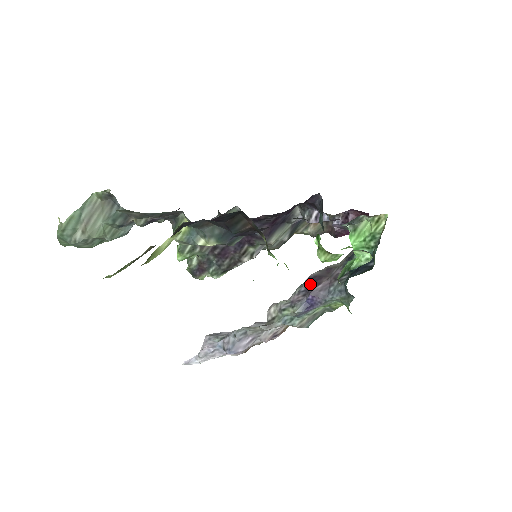
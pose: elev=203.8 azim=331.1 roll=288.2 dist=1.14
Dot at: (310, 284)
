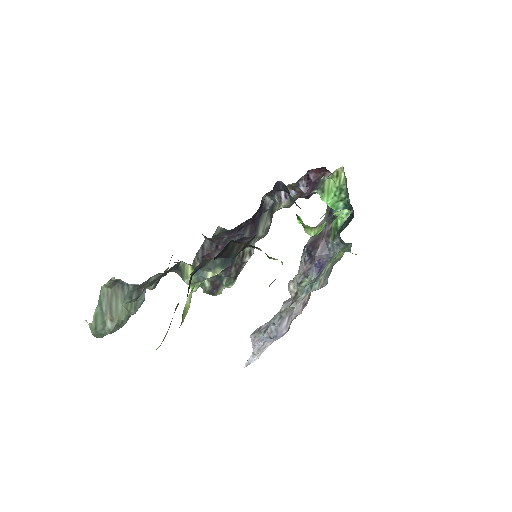
Dot at: (310, 252)
